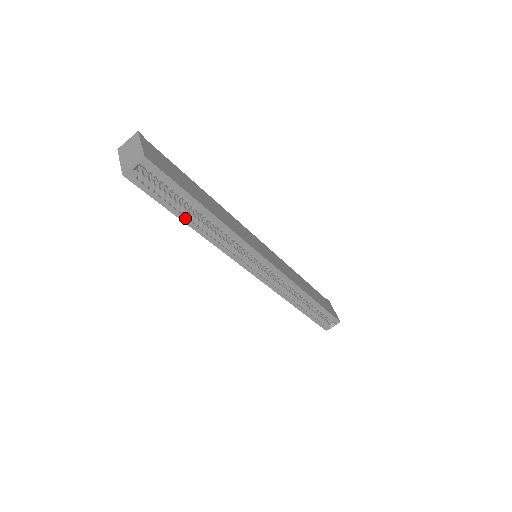
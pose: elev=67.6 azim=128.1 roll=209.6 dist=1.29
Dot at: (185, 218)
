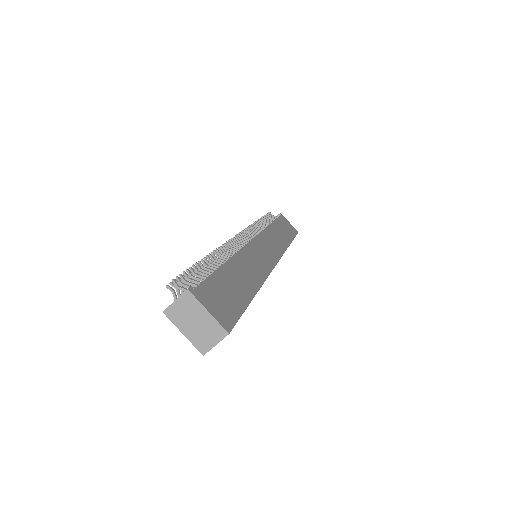
Dot at: occluded
